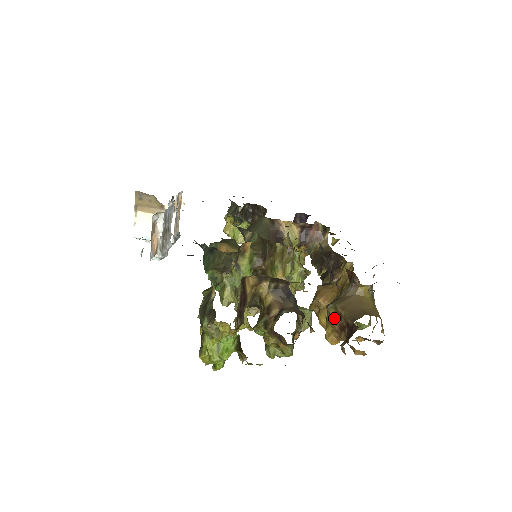
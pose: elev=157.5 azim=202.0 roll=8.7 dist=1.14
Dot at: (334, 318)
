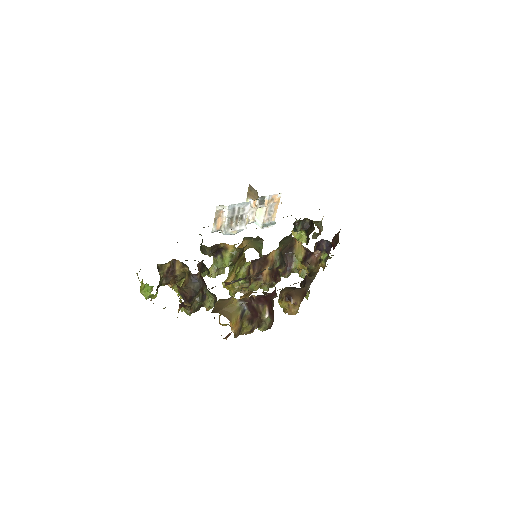
Dot at: occluded
